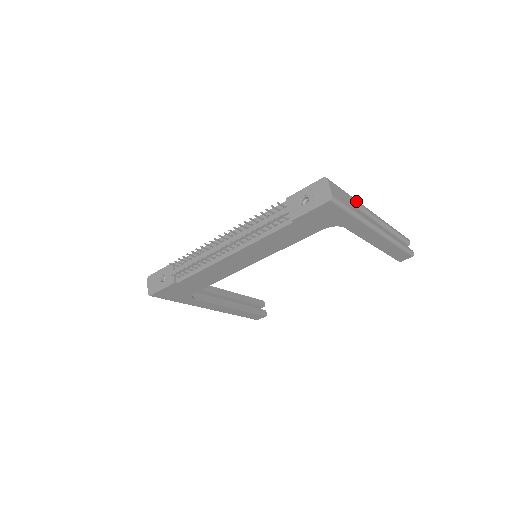
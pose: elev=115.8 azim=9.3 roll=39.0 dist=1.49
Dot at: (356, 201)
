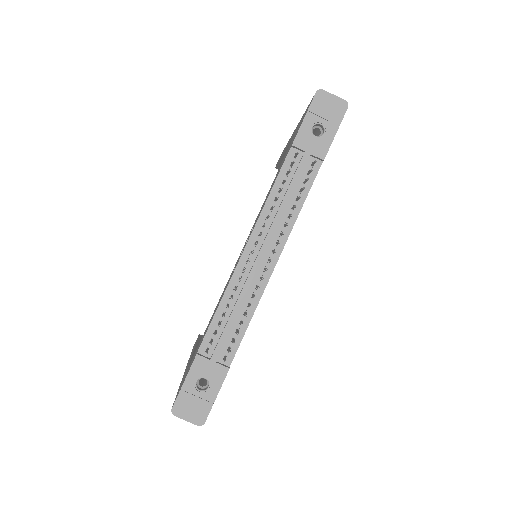
Dot at: occluded
